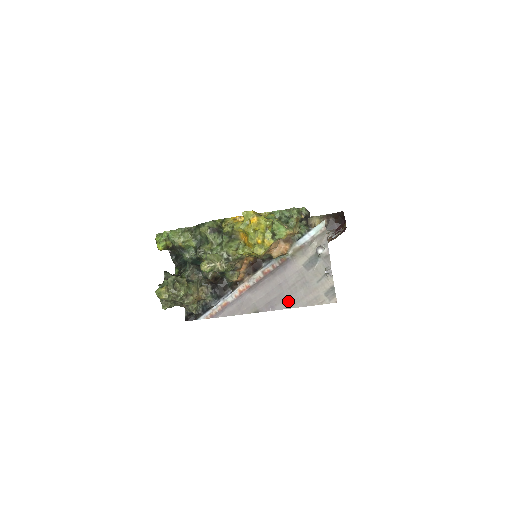
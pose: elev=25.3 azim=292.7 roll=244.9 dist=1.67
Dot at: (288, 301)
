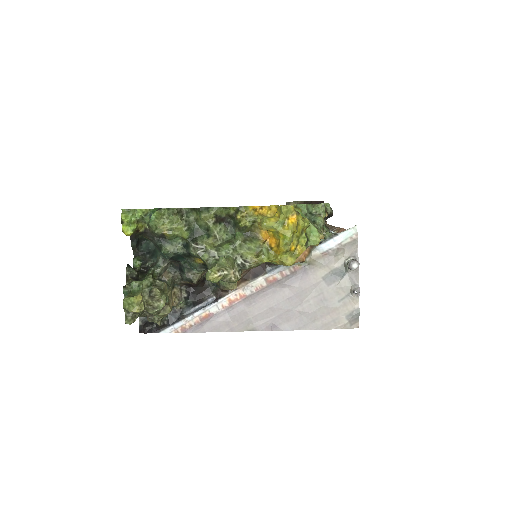
Dot at: (298, 321)
